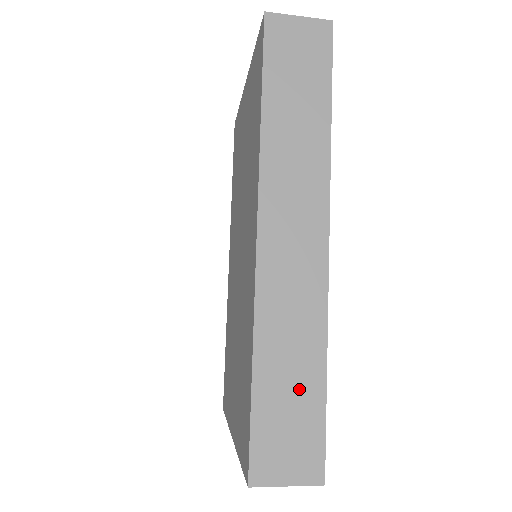
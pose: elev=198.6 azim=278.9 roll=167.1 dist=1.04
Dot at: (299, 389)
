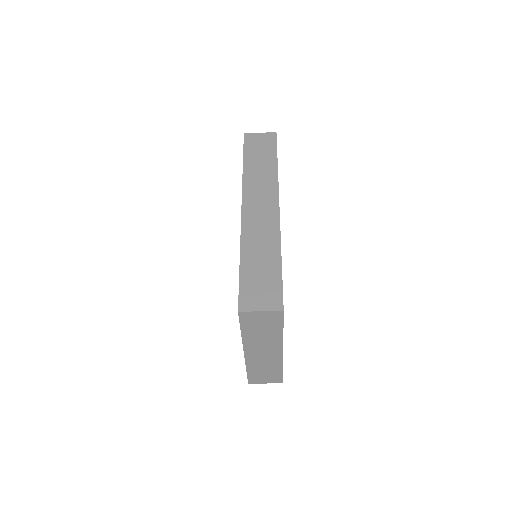
Dot at: (266, 267)
